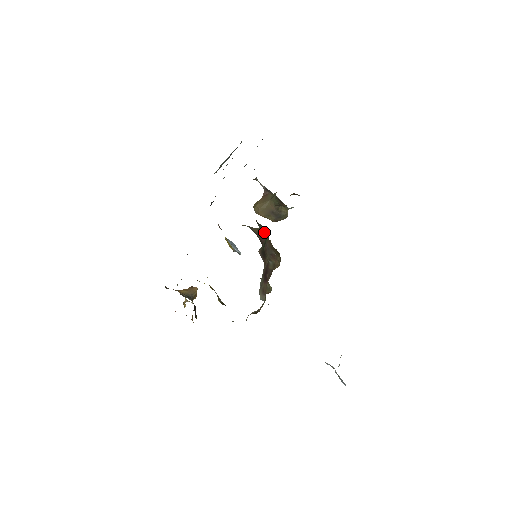
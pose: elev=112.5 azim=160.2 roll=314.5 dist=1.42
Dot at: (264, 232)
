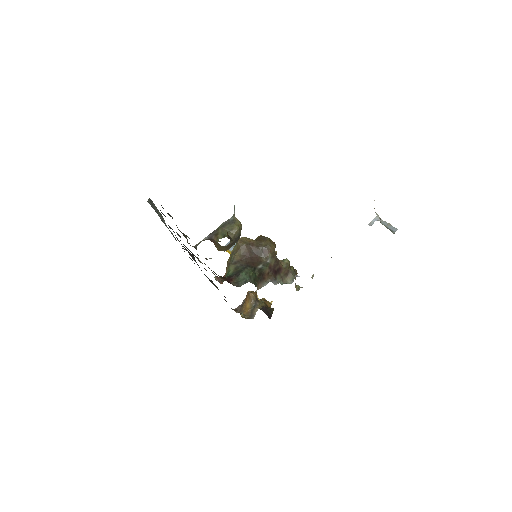
Dot at: (246, 279)
